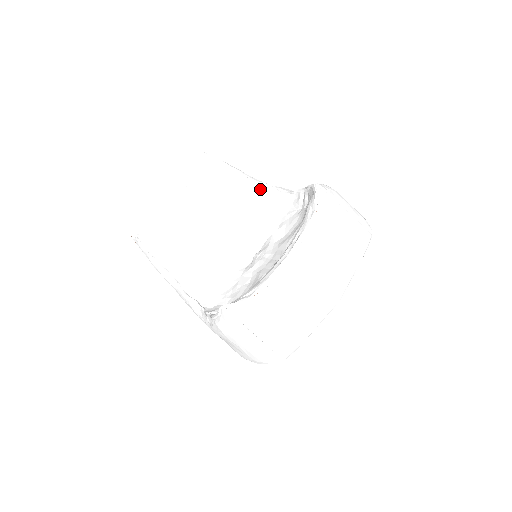
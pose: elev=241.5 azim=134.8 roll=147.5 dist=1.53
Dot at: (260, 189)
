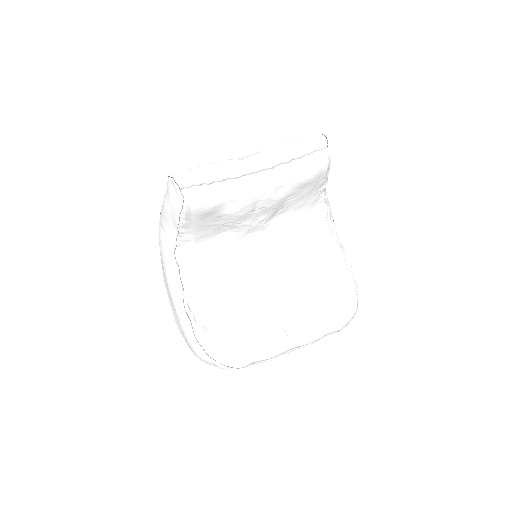
Dot at: (319, 203)
